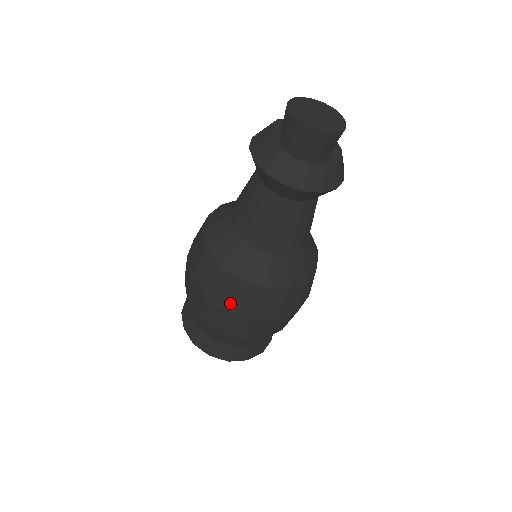
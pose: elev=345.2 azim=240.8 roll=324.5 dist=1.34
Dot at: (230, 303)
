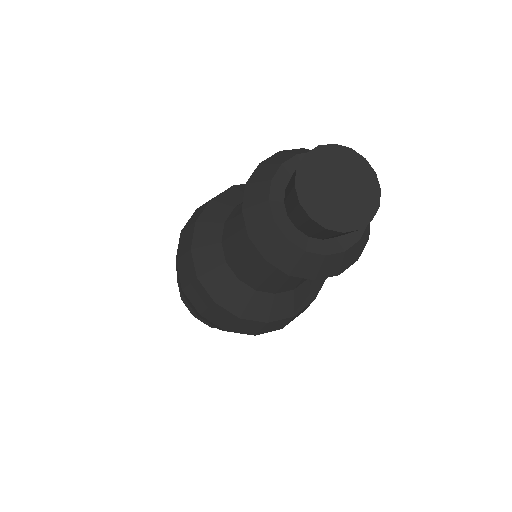
Dot at: (258, 332)
